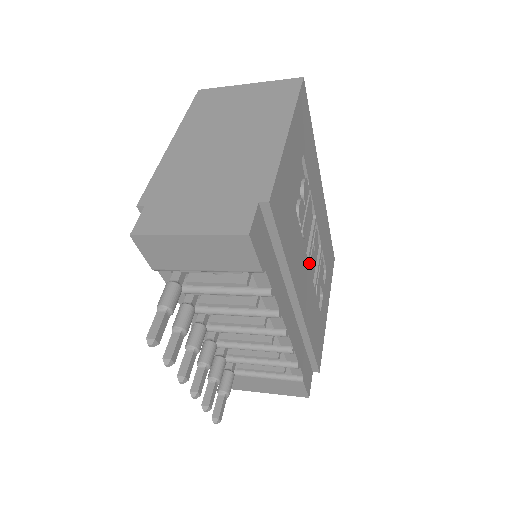
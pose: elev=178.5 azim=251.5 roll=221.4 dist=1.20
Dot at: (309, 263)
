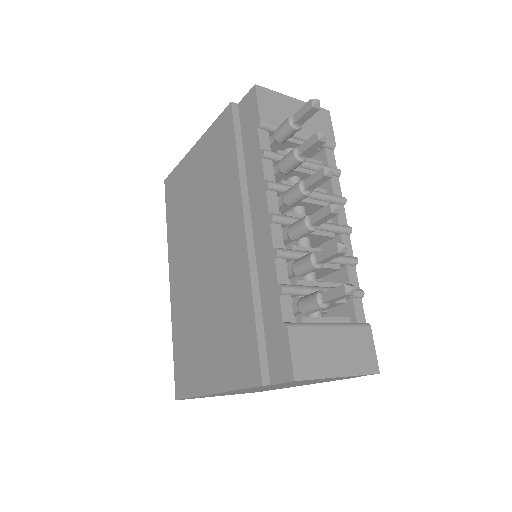
Dot at: occluded
